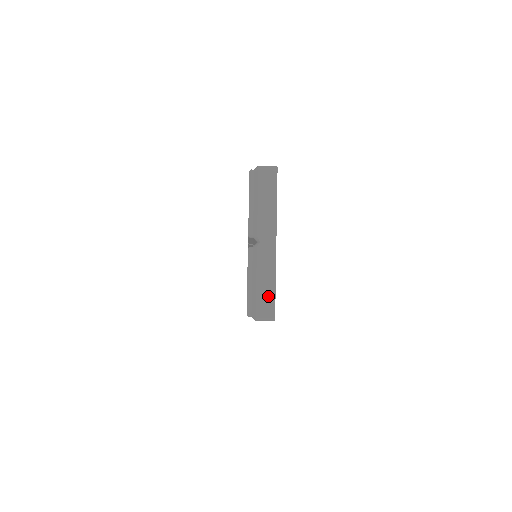
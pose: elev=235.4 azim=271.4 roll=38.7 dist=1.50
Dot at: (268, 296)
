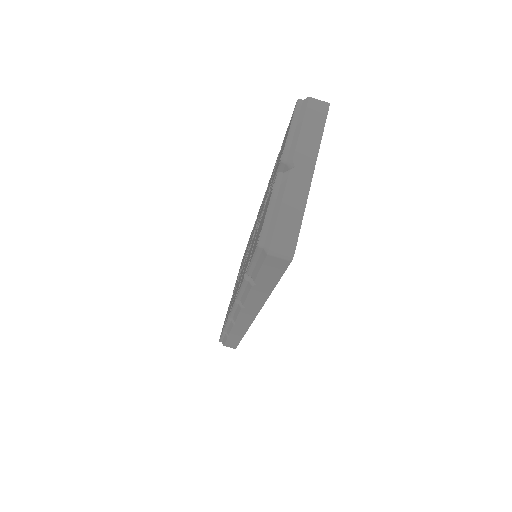
Dot at: (291, 227)
